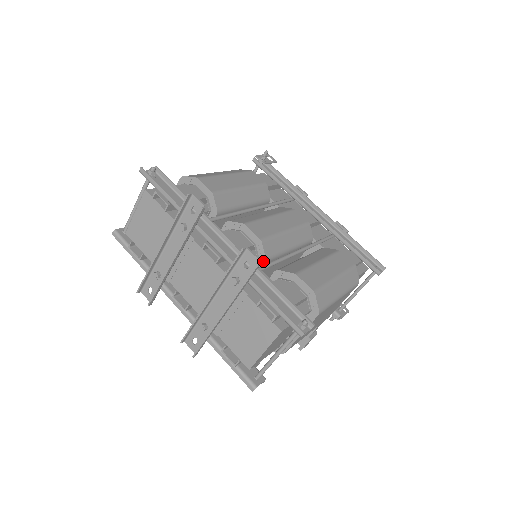
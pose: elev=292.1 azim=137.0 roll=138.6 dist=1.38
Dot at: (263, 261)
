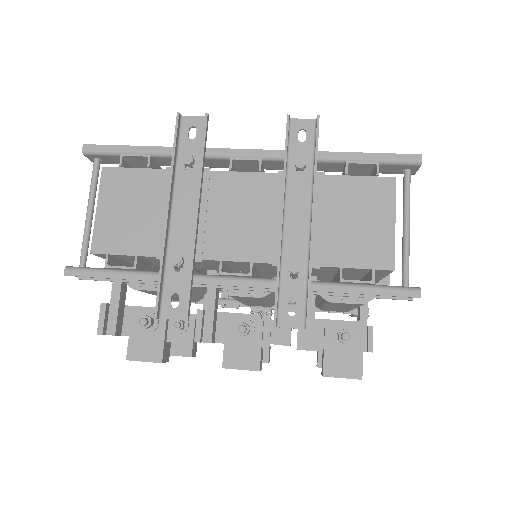
Dot at: occluded
